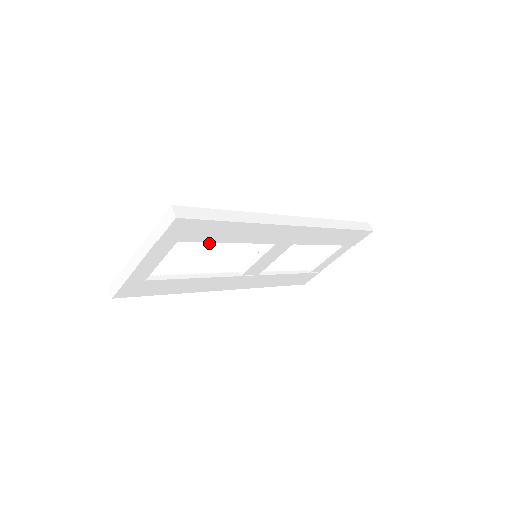
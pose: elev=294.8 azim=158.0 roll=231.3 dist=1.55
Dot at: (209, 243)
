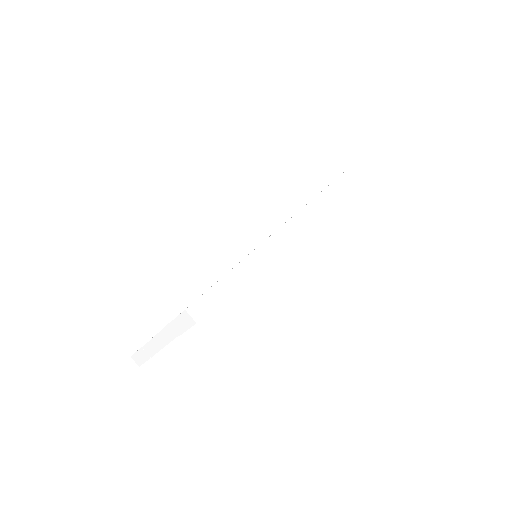
Dot at: occluded
